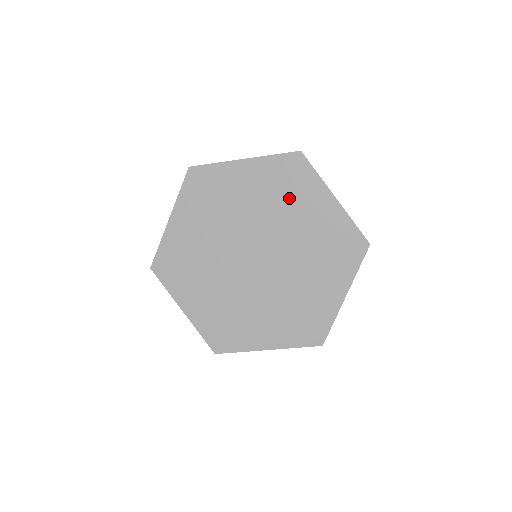
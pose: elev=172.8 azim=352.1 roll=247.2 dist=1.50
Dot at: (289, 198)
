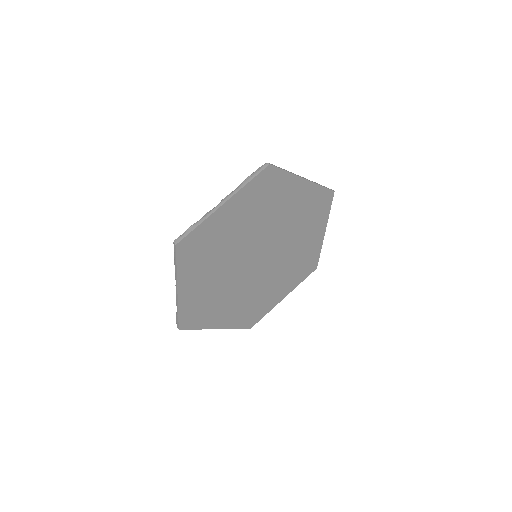
Dot at: (306, 222)
